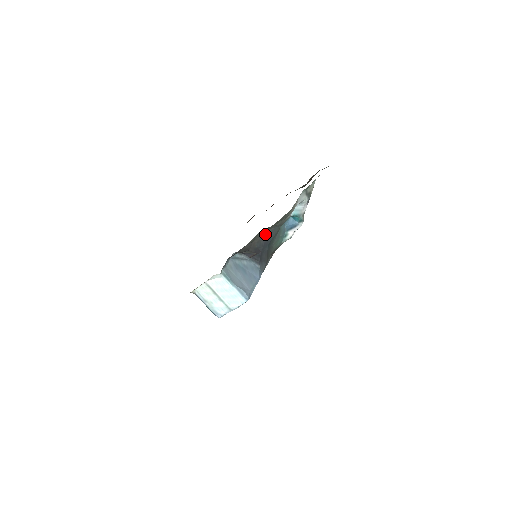
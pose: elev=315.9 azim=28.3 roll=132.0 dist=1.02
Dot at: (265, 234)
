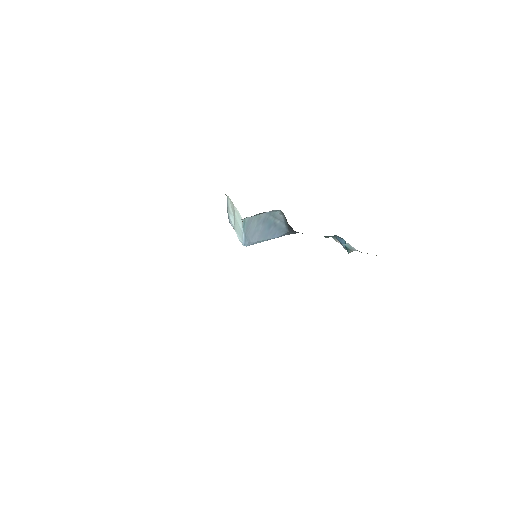
Dot at: occluded
